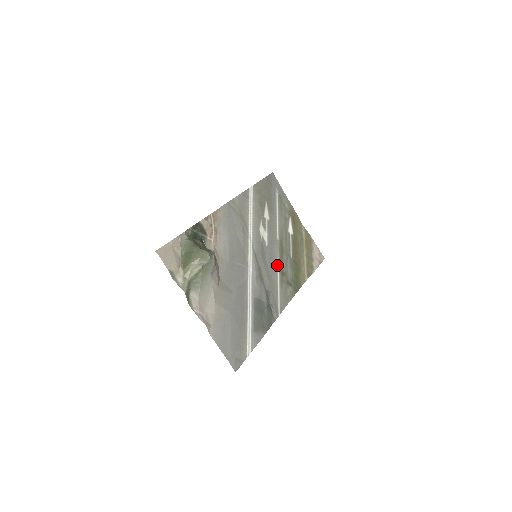
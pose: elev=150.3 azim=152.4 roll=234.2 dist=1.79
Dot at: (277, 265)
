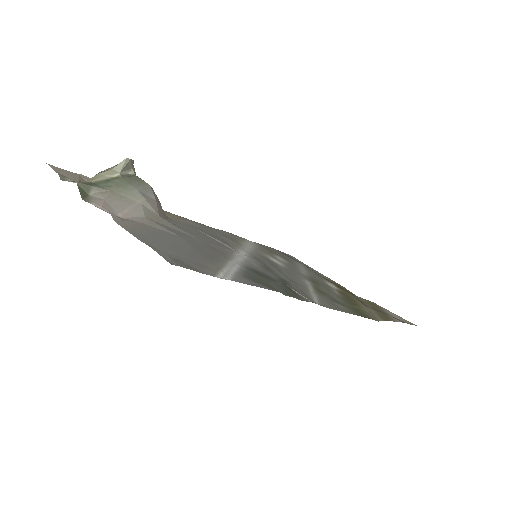
Dot at: (306, 283)
